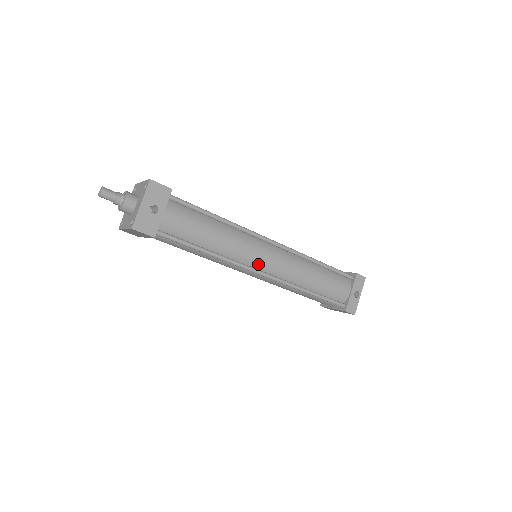
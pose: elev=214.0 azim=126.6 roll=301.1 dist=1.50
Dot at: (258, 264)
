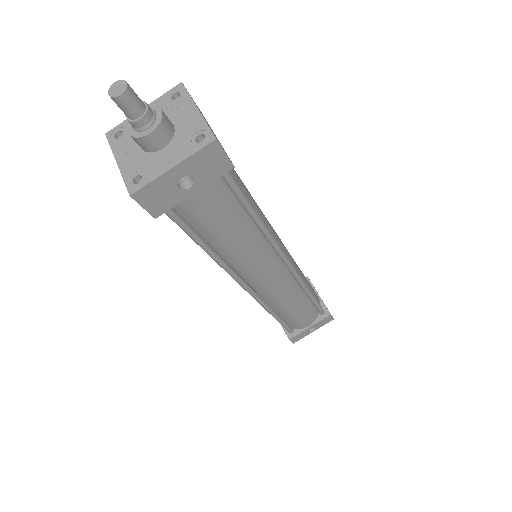
Dot at: (253, 280)
